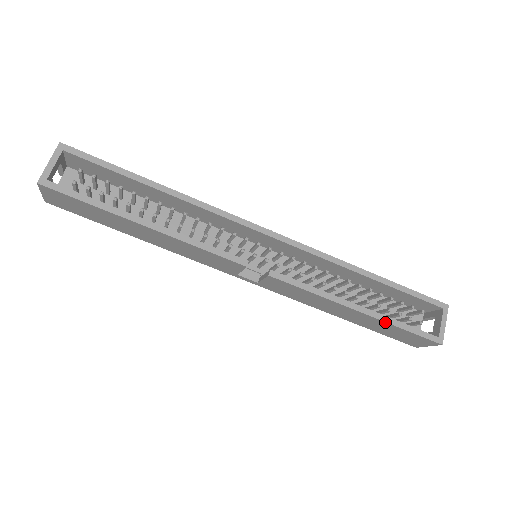
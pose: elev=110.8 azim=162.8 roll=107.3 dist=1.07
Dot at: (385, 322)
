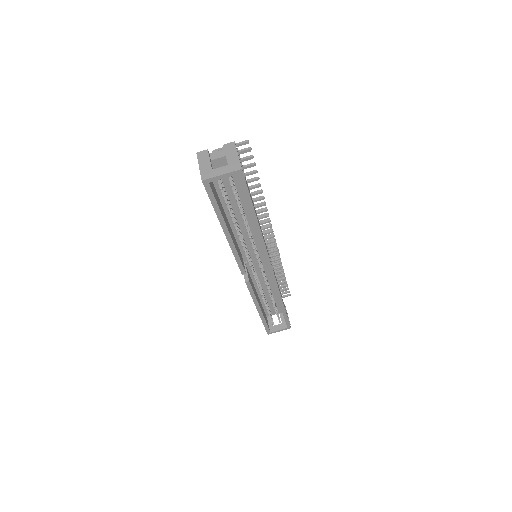
Dot at: (261, 319)
